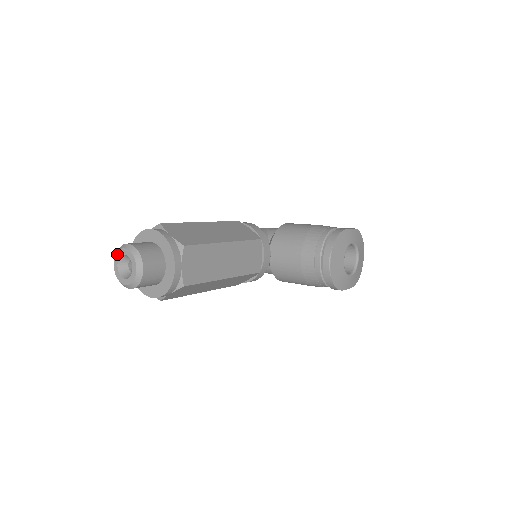
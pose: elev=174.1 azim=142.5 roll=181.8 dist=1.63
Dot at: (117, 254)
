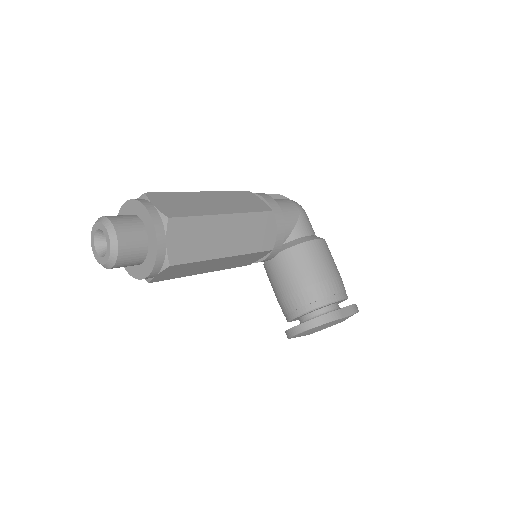
Dot at: (101, 224)
